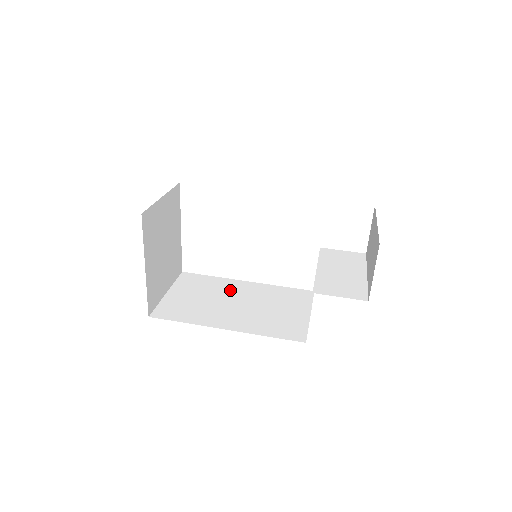
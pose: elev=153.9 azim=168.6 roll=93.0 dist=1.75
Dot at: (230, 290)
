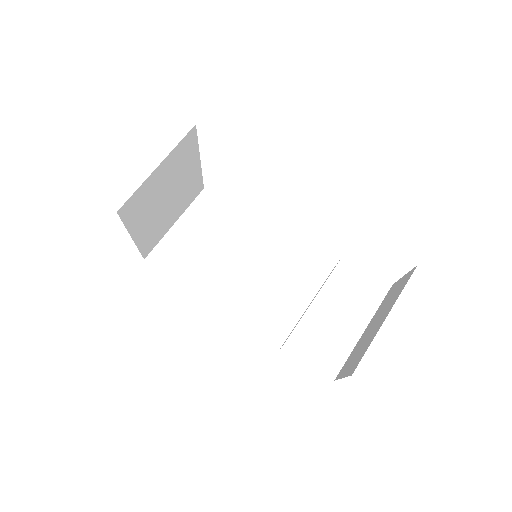
Dot at: (241, 240)
